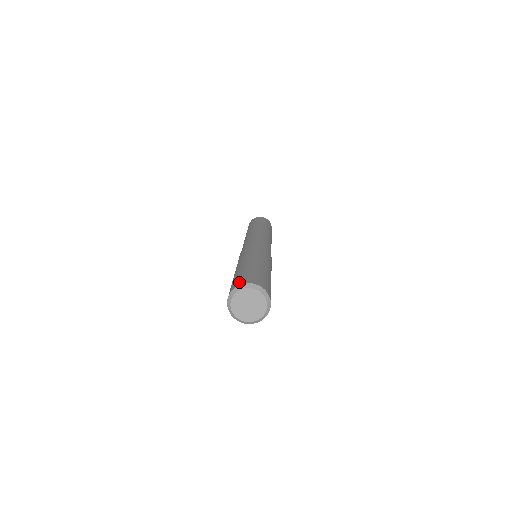
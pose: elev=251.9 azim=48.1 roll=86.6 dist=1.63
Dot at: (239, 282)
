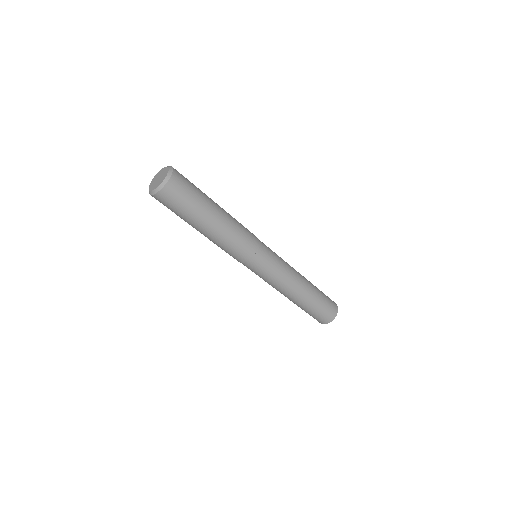
Dot at: occluded
